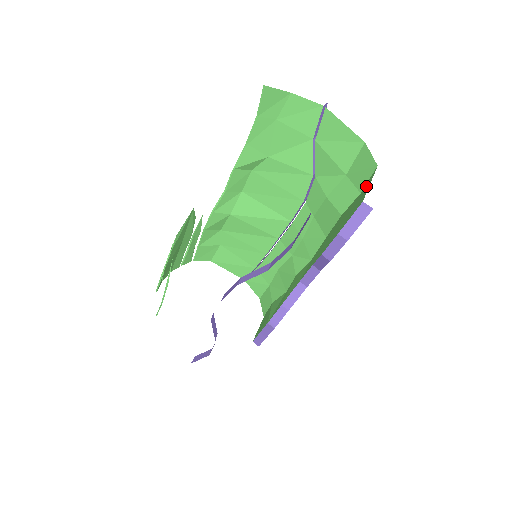
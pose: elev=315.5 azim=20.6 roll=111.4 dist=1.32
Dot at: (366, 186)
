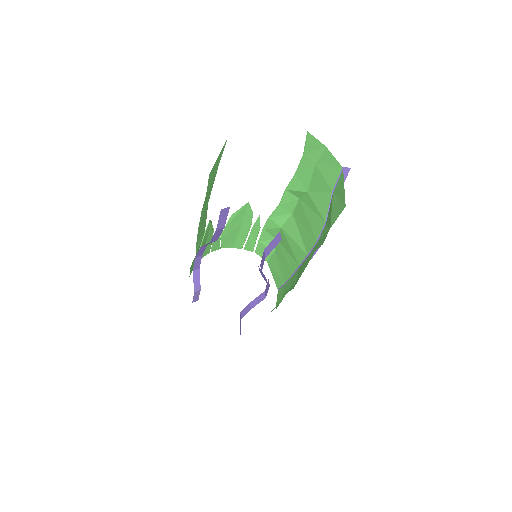
Dot at: occluded
